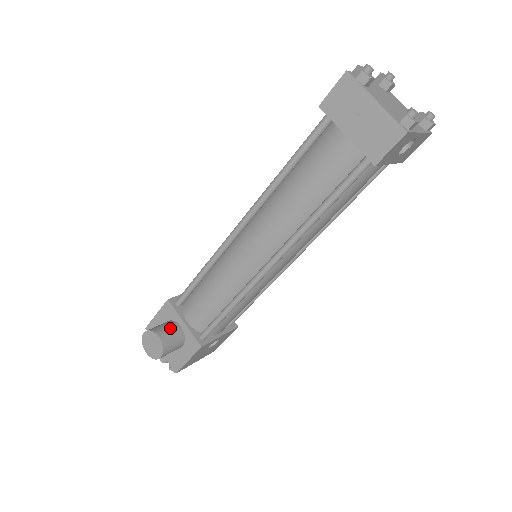
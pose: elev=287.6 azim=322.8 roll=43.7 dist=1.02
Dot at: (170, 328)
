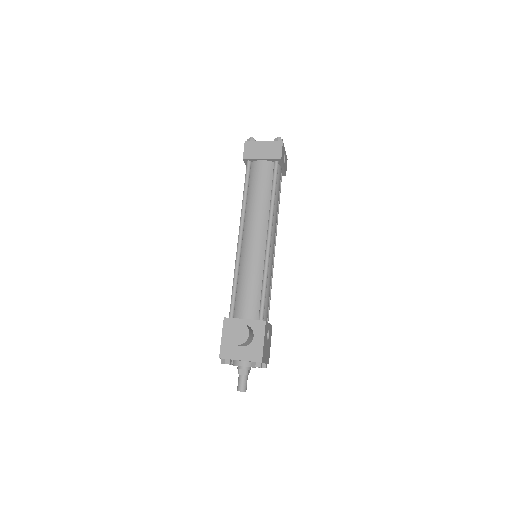
Dot at: occluded
